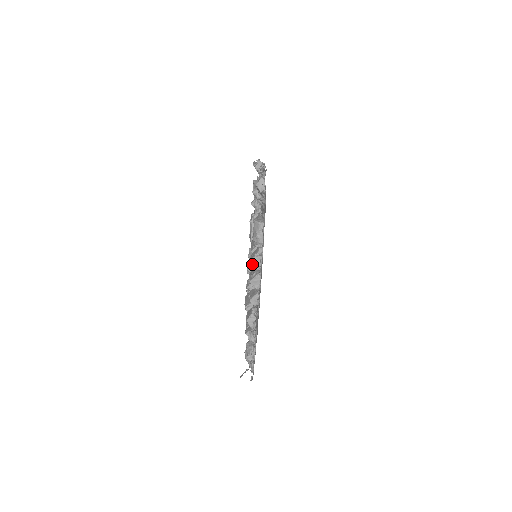
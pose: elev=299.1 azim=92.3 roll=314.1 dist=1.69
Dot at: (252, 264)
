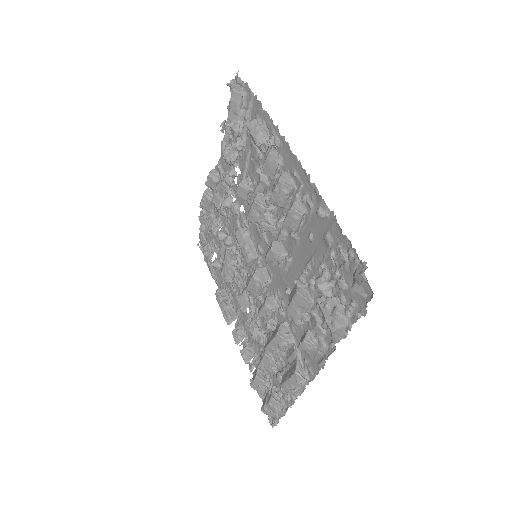
Dot at: (262, 220)
